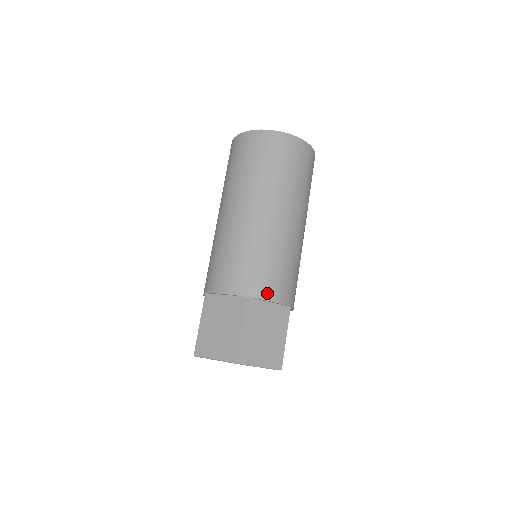
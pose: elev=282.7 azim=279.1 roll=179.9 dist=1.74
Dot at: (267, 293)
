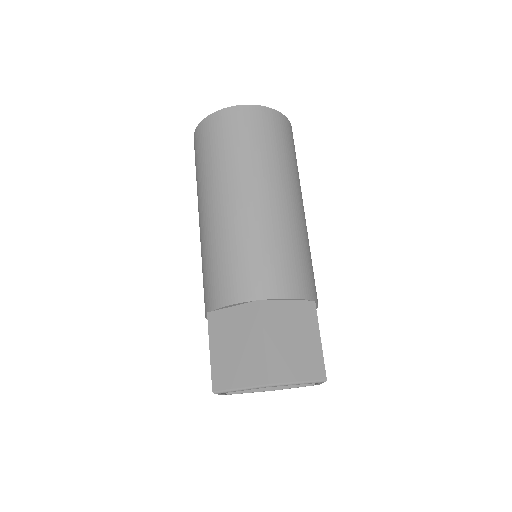
Dot at: (282, 289)
